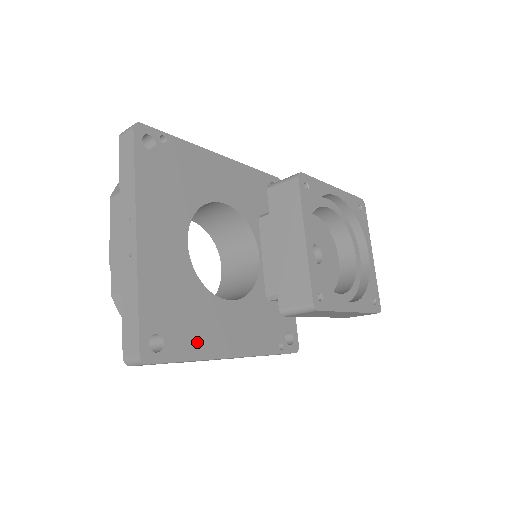
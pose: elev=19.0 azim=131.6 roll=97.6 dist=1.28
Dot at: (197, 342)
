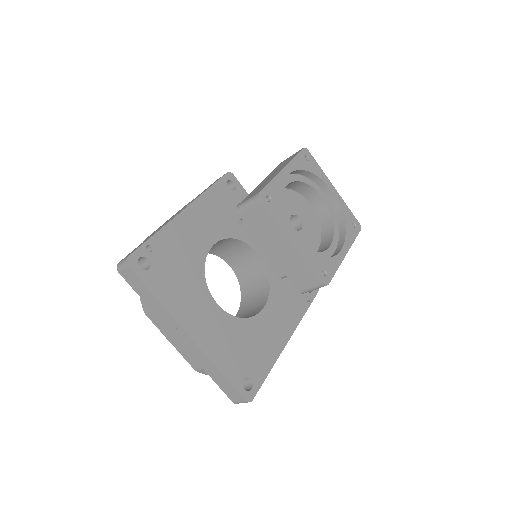
Dot at: (265, 357)
